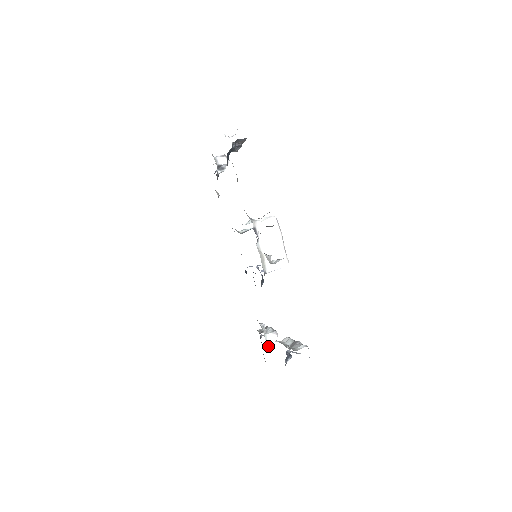
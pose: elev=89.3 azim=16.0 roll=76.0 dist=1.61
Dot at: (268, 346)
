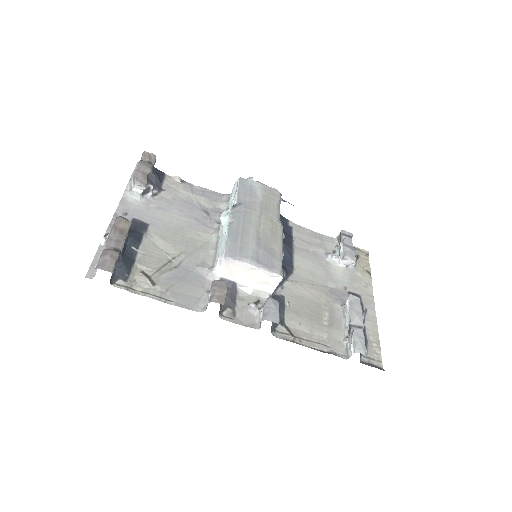
Dot at: (352, 263)
